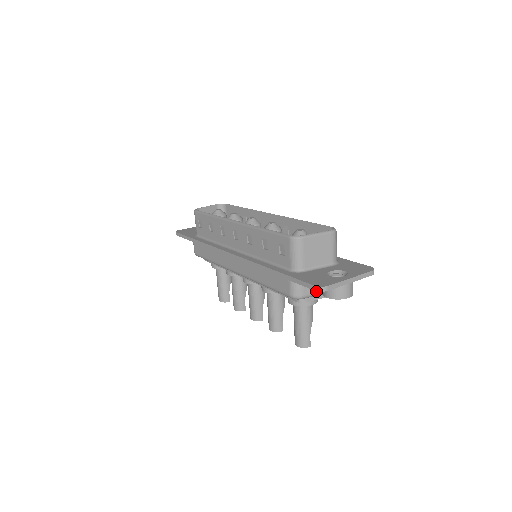
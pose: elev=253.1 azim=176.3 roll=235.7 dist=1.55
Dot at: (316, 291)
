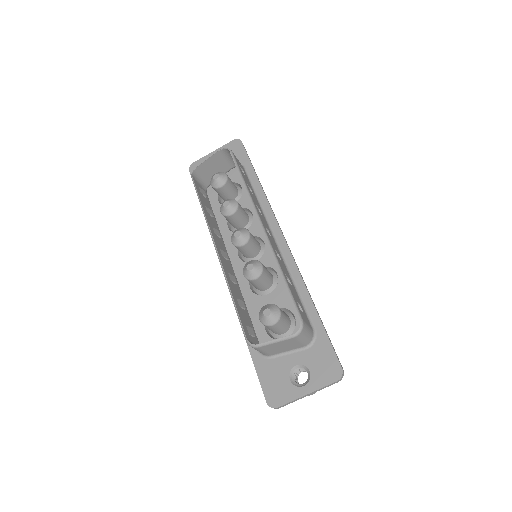
Dot at: occluded
